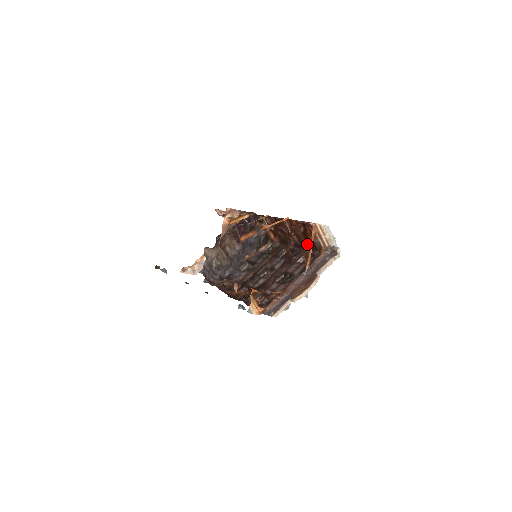
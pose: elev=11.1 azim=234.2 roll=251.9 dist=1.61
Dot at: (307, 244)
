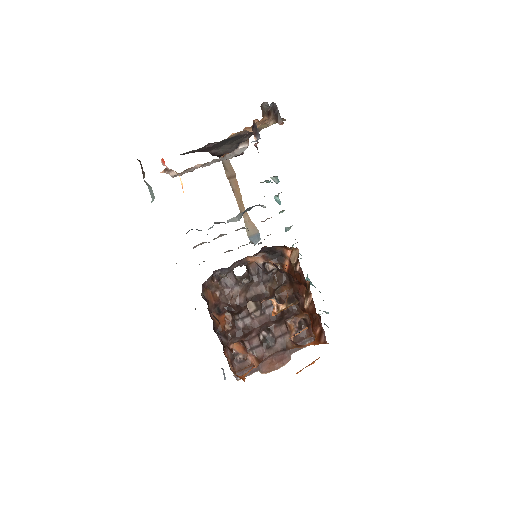
Dot at: (306, 314)
